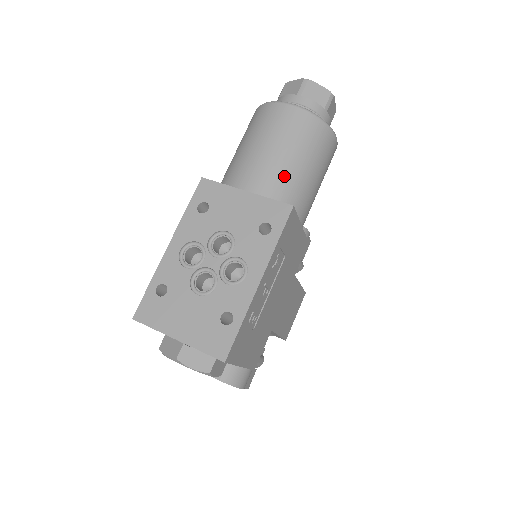
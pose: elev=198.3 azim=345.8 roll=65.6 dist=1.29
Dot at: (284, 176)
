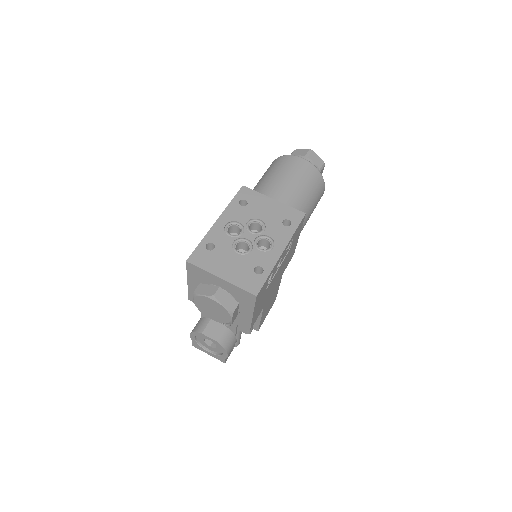
Dot at: (297, 198)
